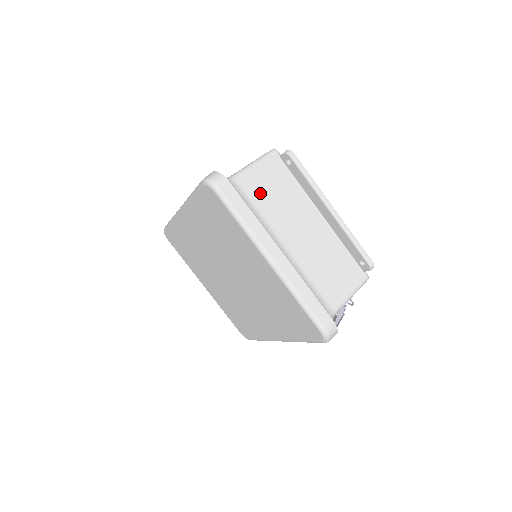
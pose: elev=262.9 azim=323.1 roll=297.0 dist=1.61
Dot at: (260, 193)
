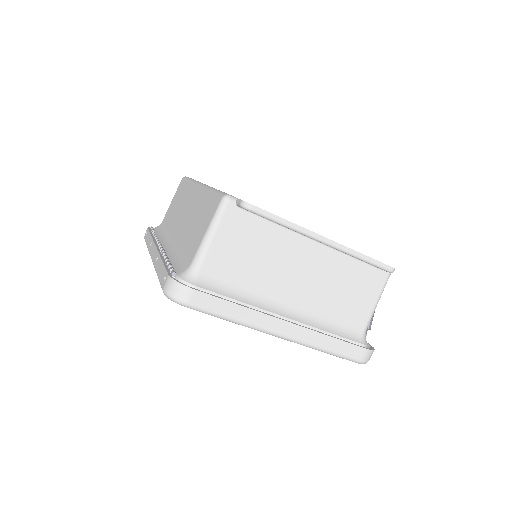
Dot at: (234, 265)
